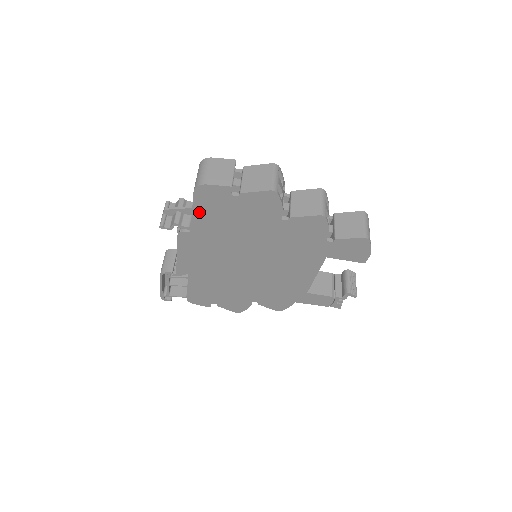
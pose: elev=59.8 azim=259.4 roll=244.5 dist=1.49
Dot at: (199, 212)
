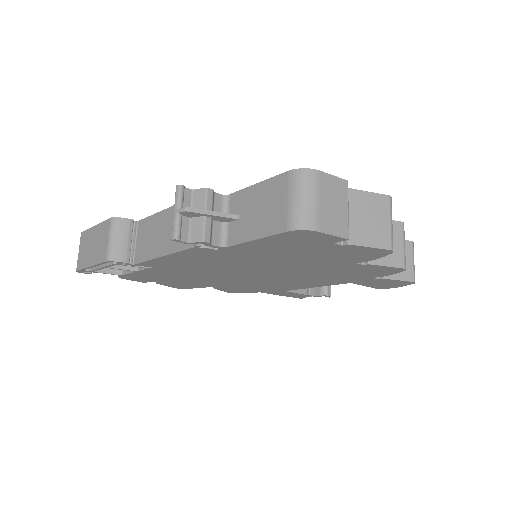
Dot at: (261, 242)
